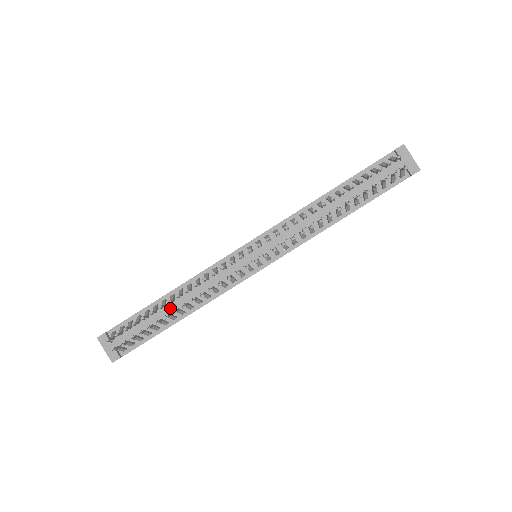
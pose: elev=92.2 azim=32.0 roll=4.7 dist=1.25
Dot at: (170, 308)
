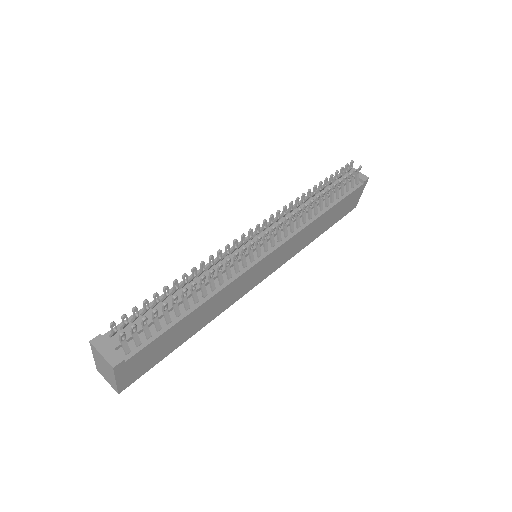
Dot at: occluded
